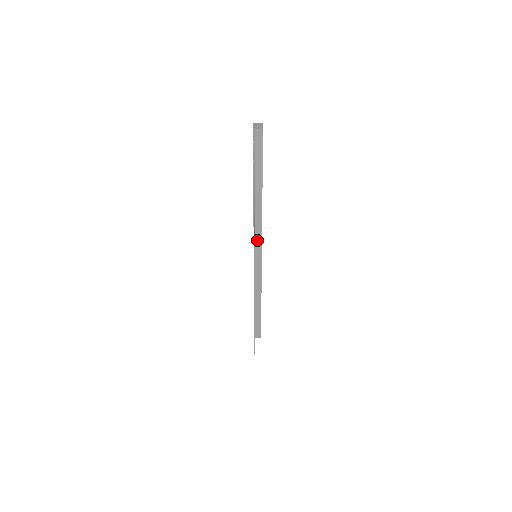
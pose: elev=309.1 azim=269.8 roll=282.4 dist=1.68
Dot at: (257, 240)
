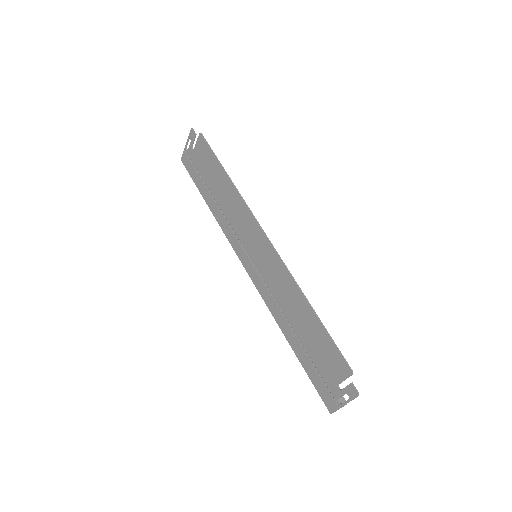
Dot at: occluded
